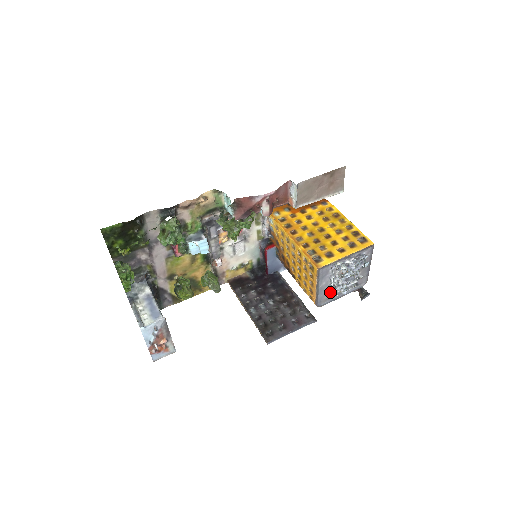
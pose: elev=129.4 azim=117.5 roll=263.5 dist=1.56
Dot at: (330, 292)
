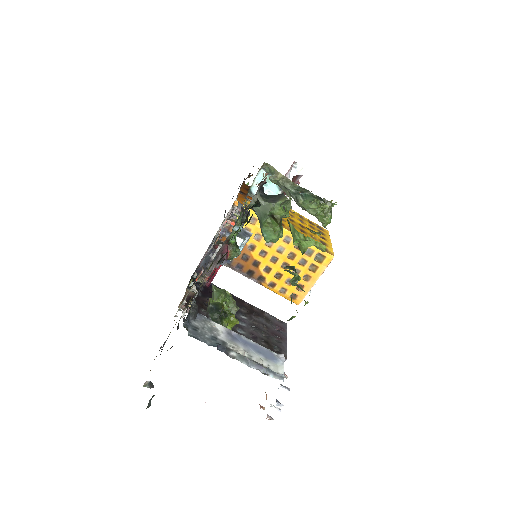
Dot at: occluded
